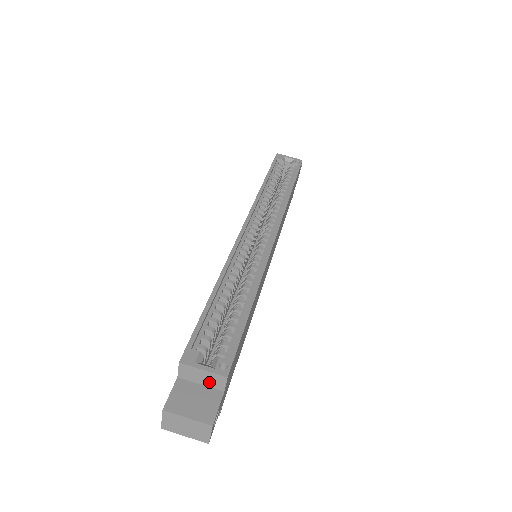
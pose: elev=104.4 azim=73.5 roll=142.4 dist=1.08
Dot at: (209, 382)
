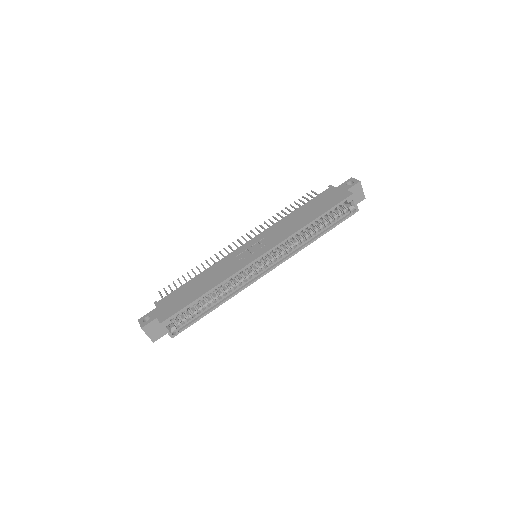
Dot at: occluded
